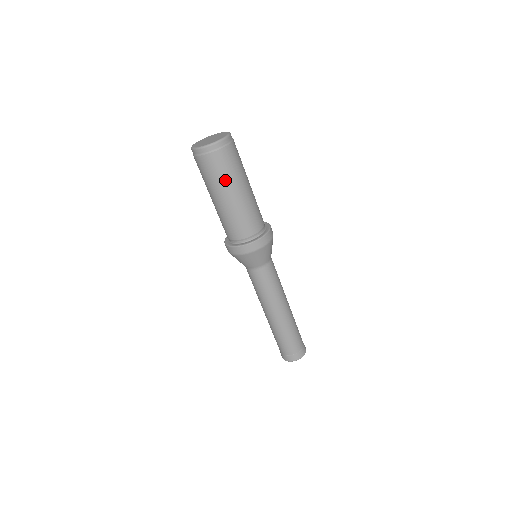
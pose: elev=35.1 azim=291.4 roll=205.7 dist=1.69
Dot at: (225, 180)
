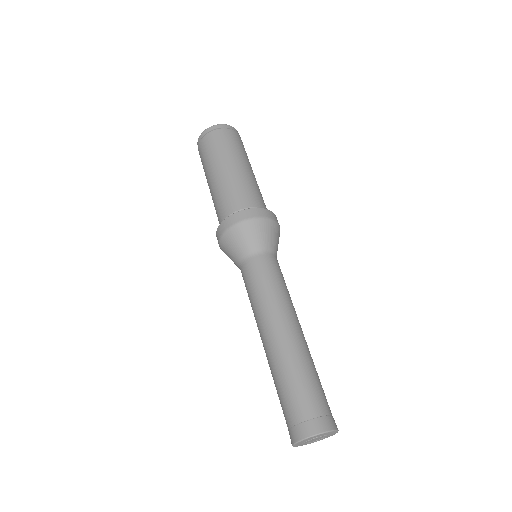
Dot at: (225, 152)
